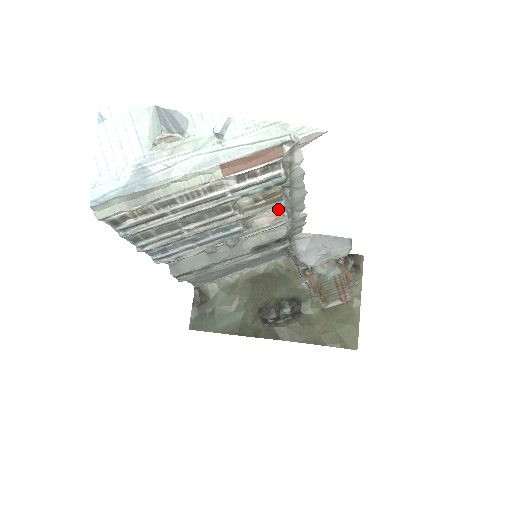
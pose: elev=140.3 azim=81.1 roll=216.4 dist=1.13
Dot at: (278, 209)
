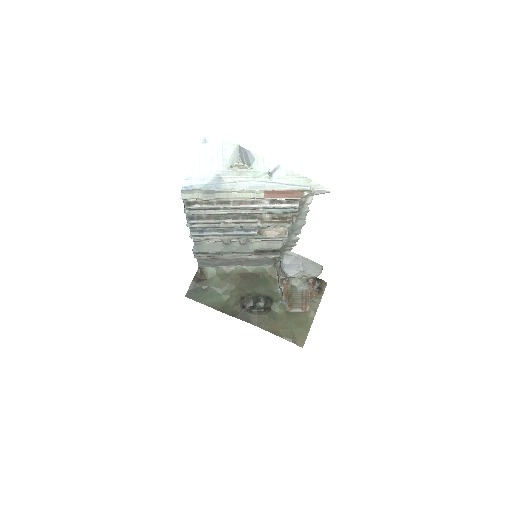
Dot at: (283, 228)
